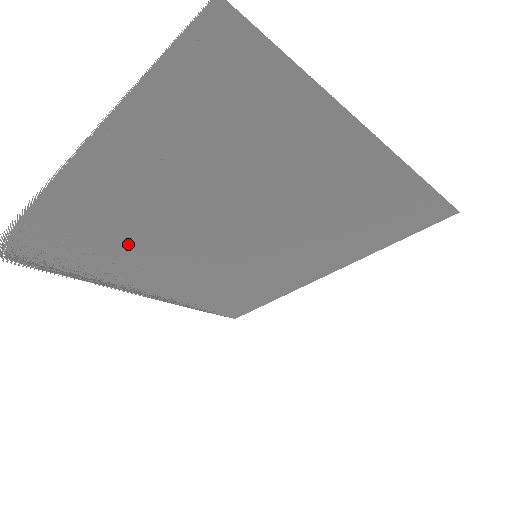
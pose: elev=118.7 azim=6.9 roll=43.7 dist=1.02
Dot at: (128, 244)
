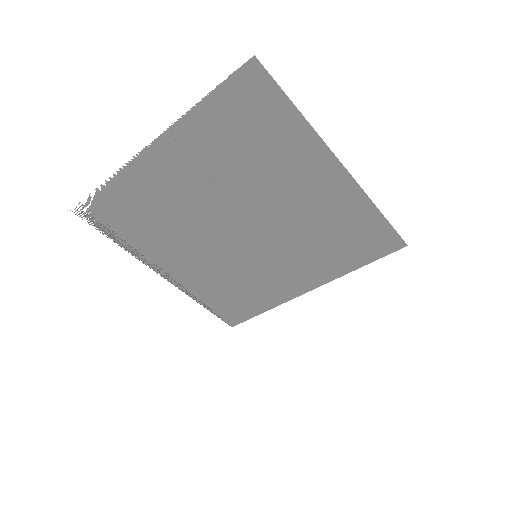
Dot at: (169, 222)
